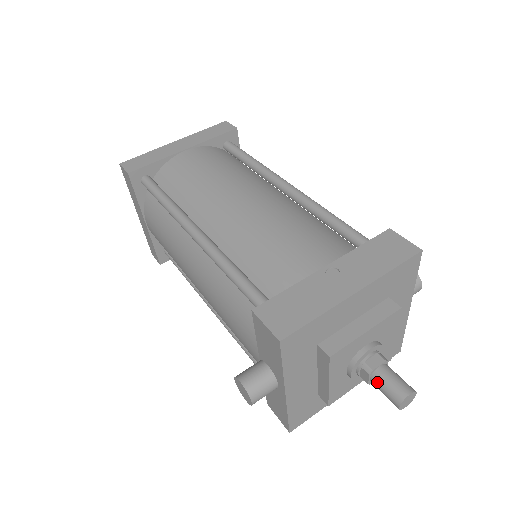
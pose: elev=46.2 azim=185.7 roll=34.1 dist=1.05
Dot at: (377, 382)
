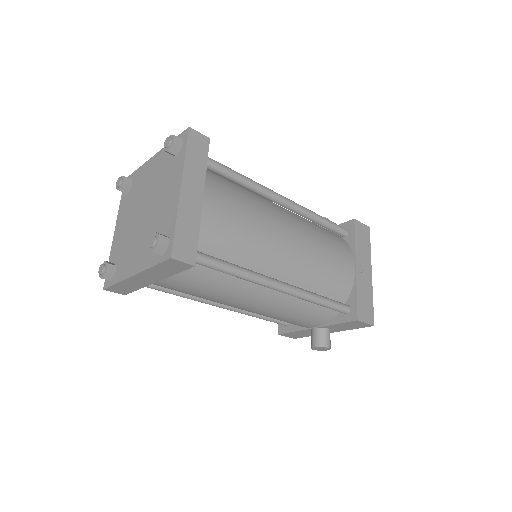
Dot at: occluded
